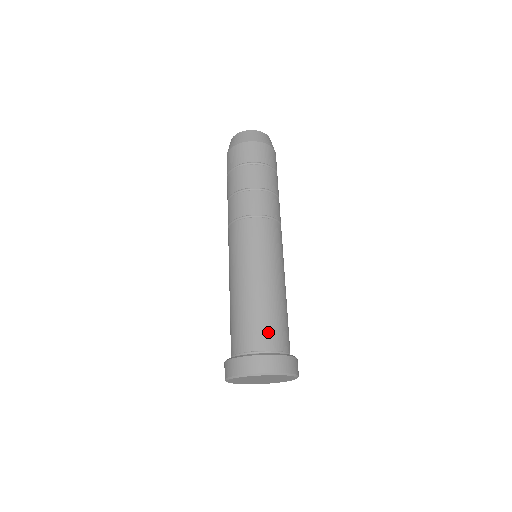
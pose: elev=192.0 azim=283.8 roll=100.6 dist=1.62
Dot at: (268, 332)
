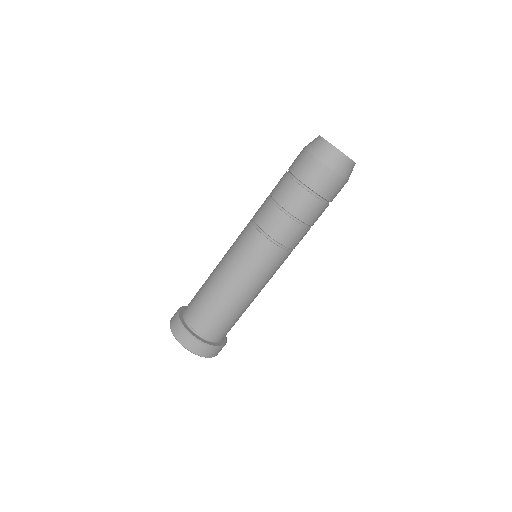
Dot at: occluded
